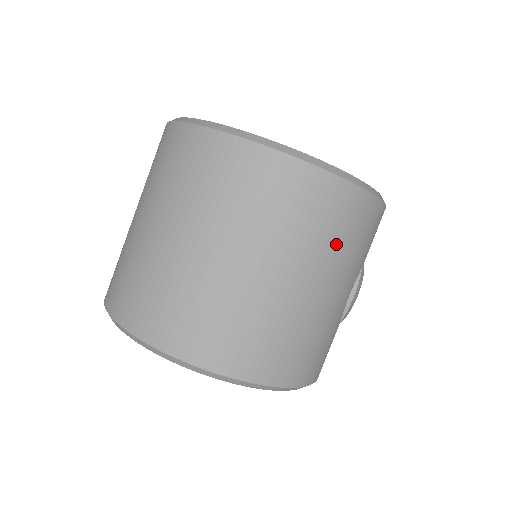
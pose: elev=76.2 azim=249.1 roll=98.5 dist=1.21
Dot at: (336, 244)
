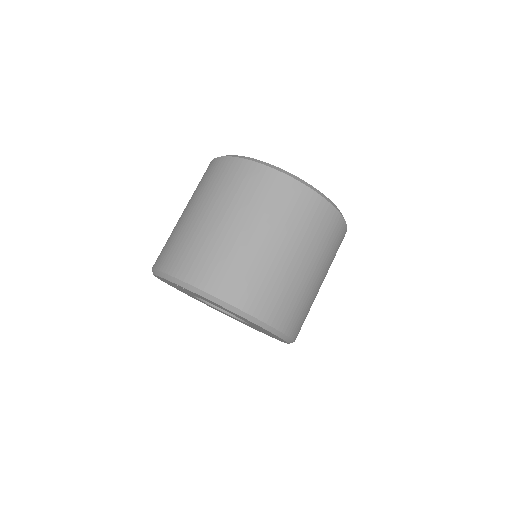
Dot at: (333, 258)
